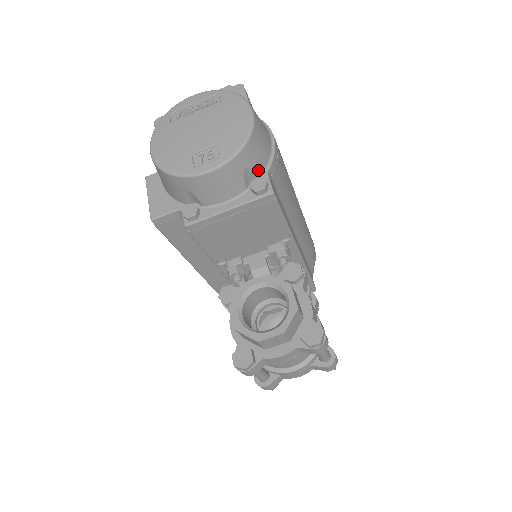
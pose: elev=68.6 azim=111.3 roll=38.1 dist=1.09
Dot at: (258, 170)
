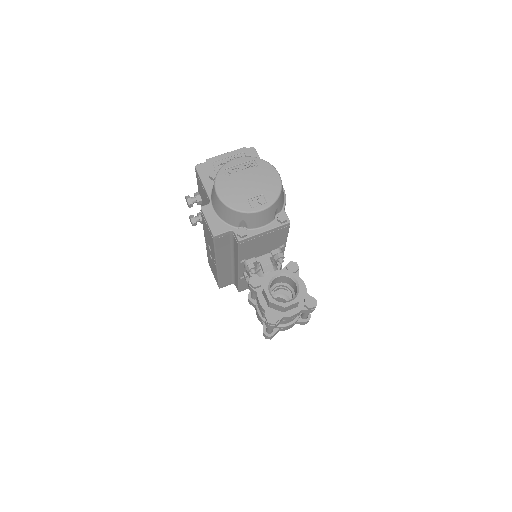
Dot at: (280, 208)
